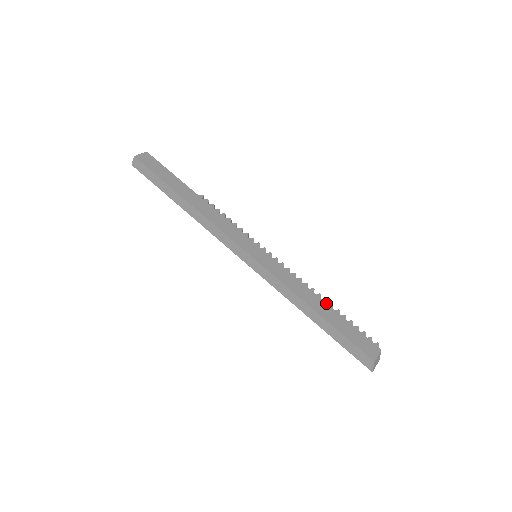
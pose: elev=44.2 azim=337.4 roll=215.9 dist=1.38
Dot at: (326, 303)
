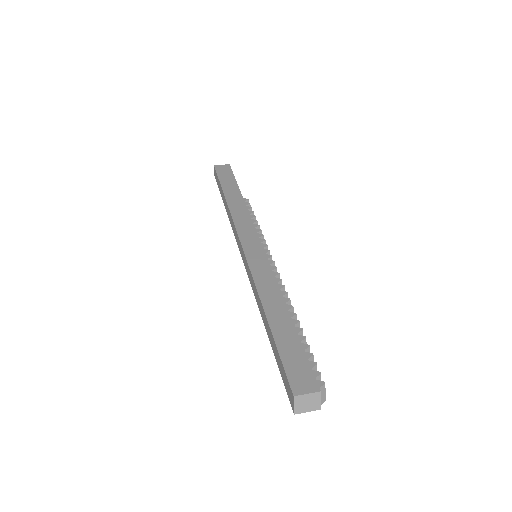
Dot at: (291, 316)
